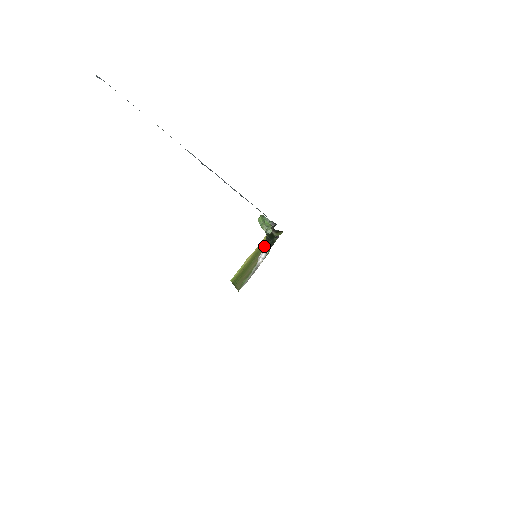
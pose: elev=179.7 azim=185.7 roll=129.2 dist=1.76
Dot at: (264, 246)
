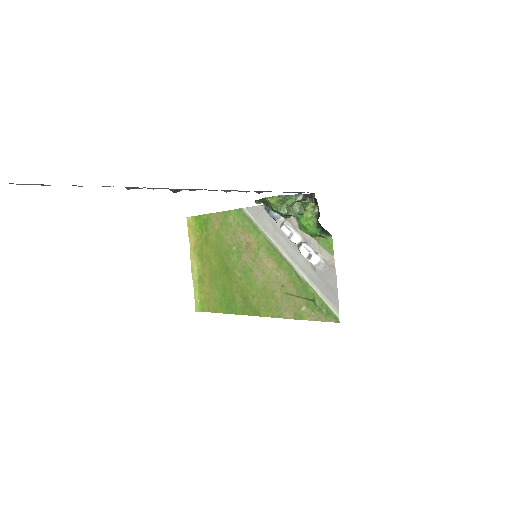
Dot at: (226, 234)
